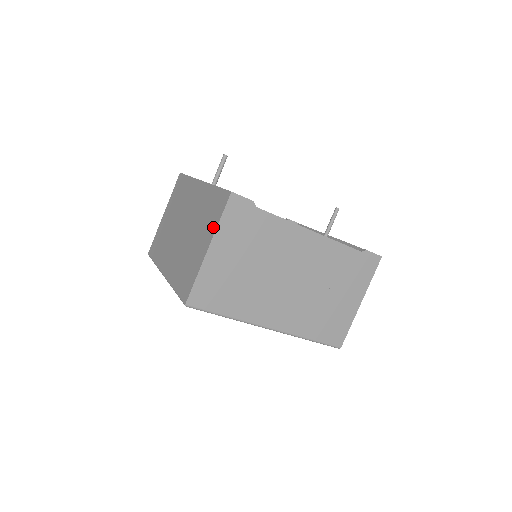
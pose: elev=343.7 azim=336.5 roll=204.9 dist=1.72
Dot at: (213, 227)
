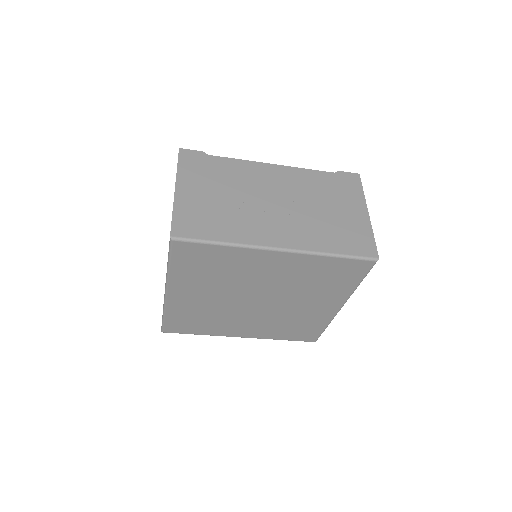
Dot at: occluded
